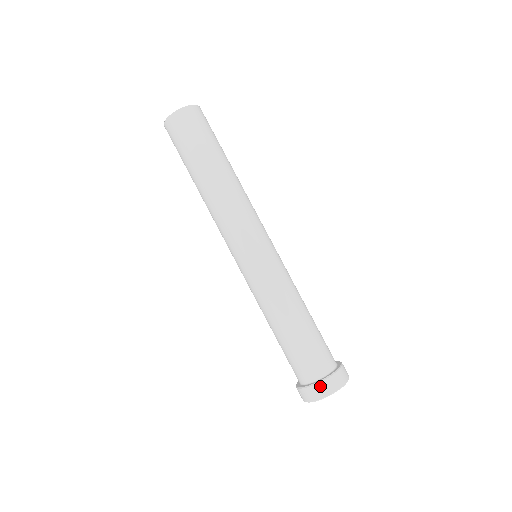
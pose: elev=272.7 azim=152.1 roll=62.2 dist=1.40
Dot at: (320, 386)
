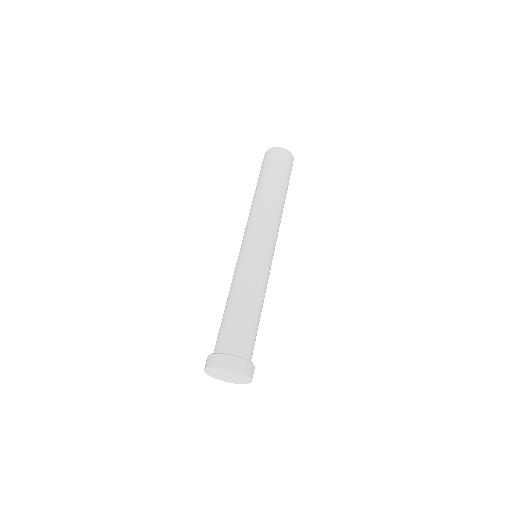
Dot at: (211, 357)
